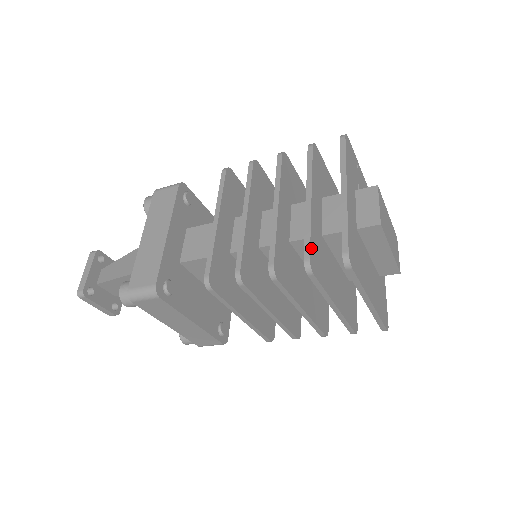
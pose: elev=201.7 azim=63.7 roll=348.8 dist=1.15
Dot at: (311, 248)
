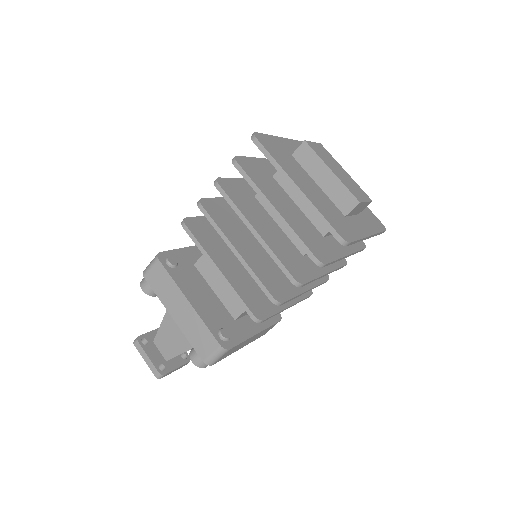
Dot at: (244, 158)
